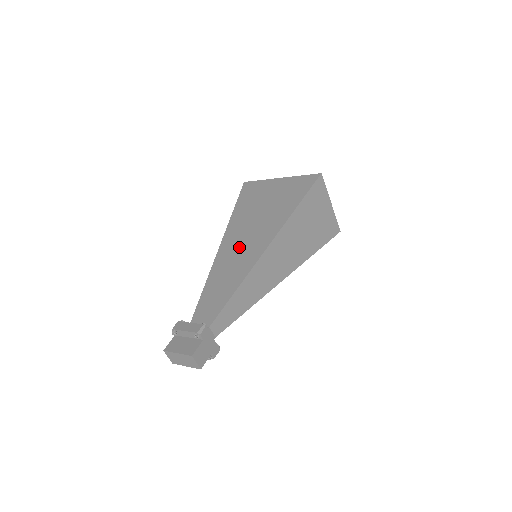
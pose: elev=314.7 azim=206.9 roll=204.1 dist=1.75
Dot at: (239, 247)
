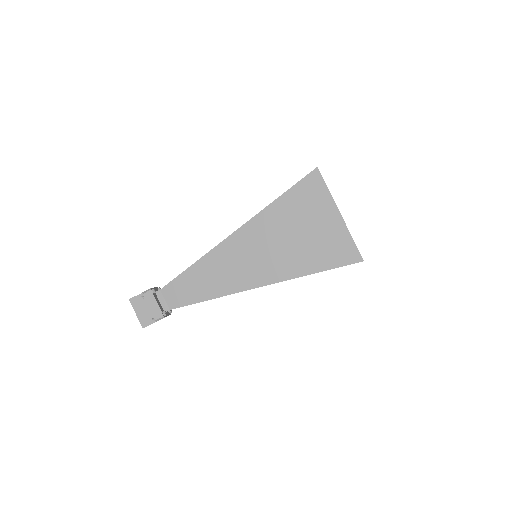
Dot at: (243, 257)
